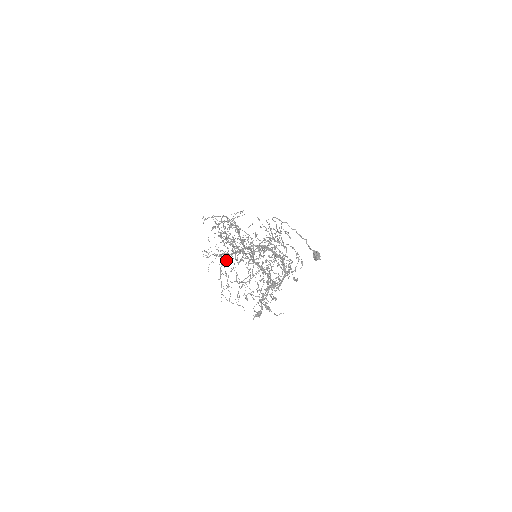
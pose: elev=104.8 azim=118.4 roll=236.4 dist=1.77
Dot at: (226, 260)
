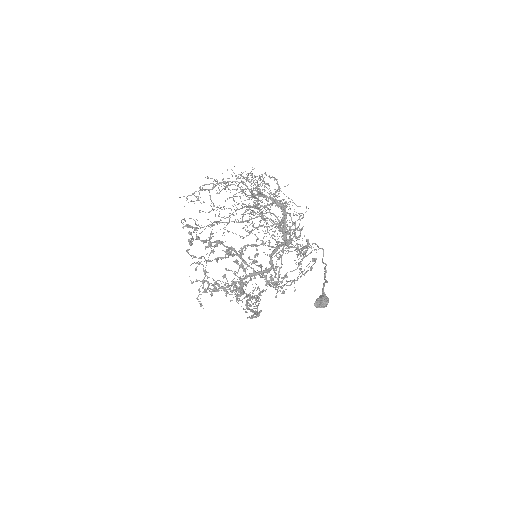
Dot at: (233, 181)
